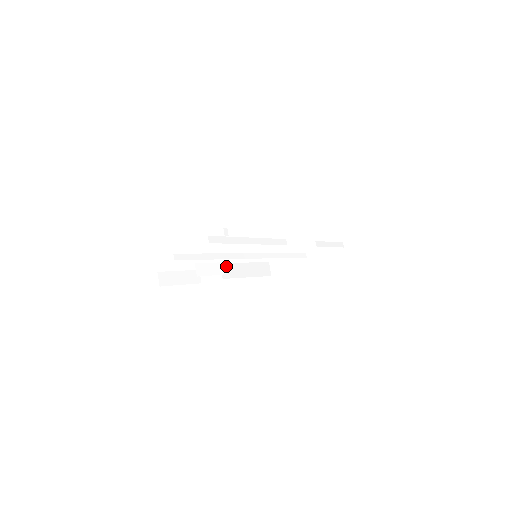
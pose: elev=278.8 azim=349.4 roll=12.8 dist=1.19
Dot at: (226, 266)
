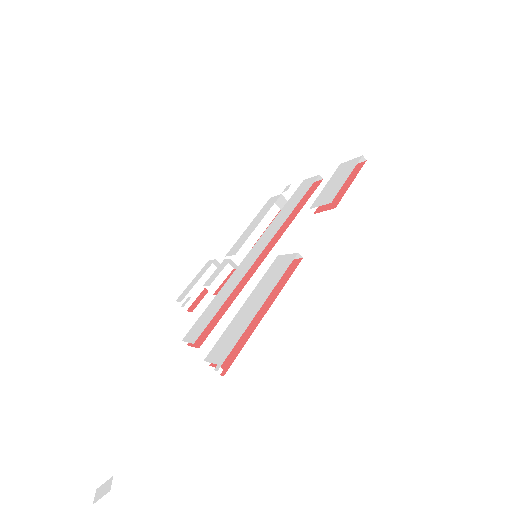
Dot at: (232, 264)
